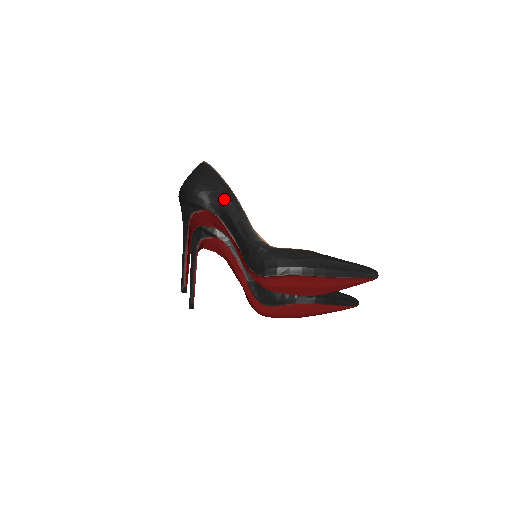
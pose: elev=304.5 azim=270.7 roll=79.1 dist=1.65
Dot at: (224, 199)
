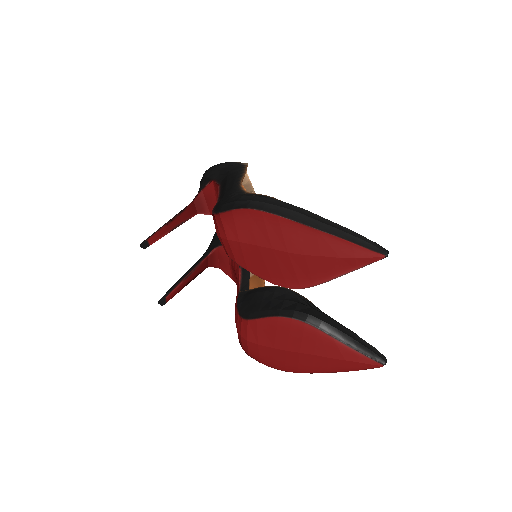
Dot at: (233, 169)
